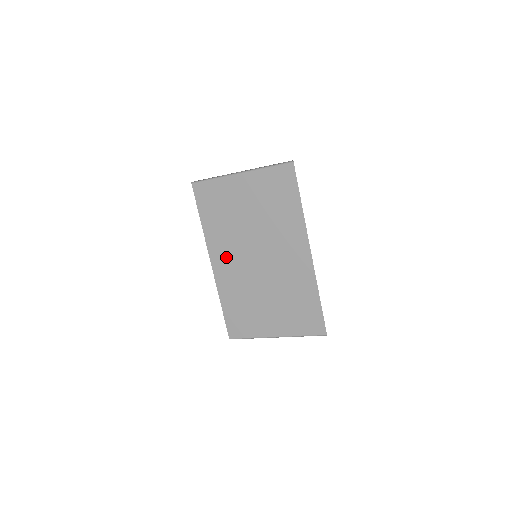
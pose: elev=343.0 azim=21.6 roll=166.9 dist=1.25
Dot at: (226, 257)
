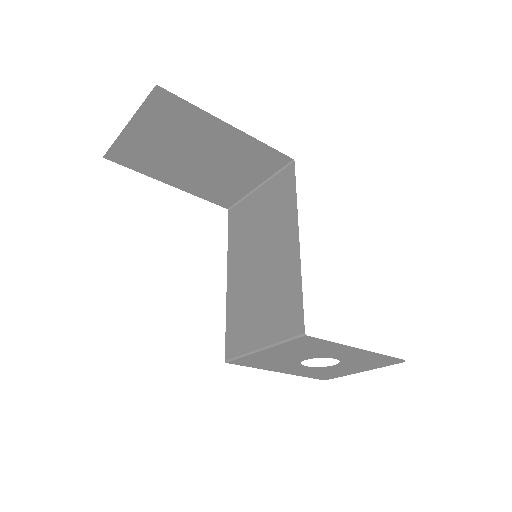
Dot at: (238, 268)
